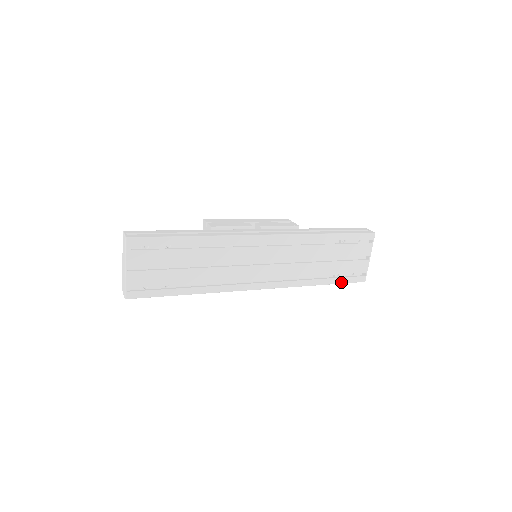
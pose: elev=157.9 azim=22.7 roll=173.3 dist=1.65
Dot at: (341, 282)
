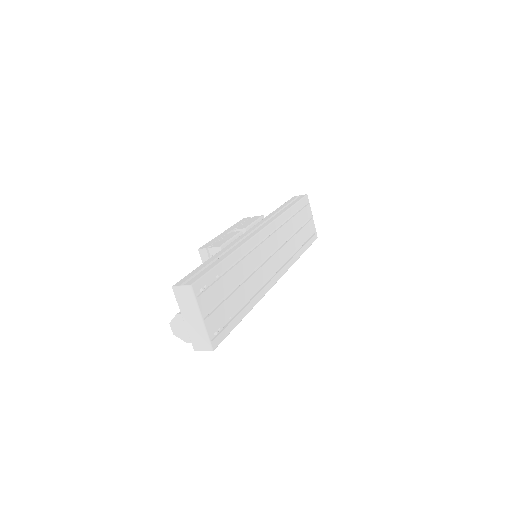
Dot at: (309, 246)
